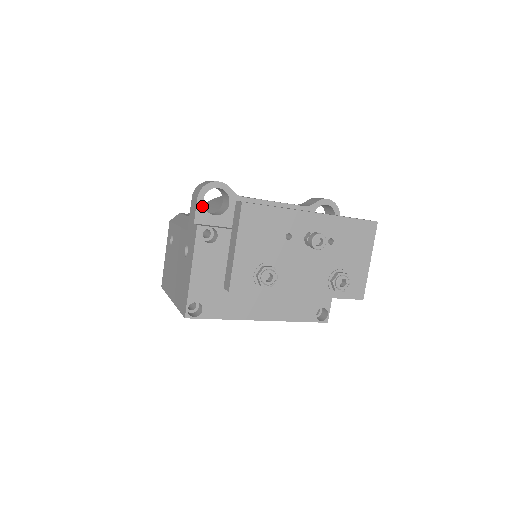
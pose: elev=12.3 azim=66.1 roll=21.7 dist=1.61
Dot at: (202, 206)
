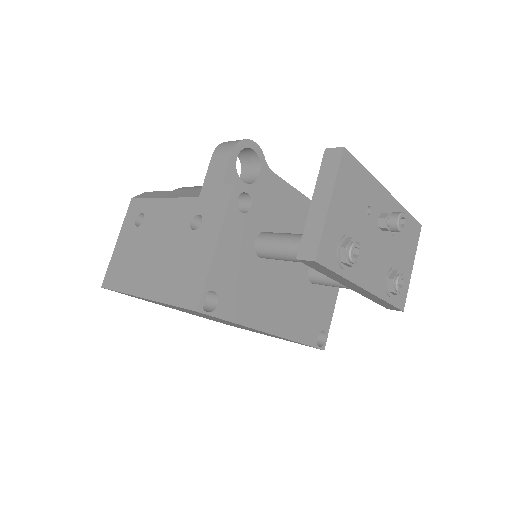
Dot at: (234, 165)
